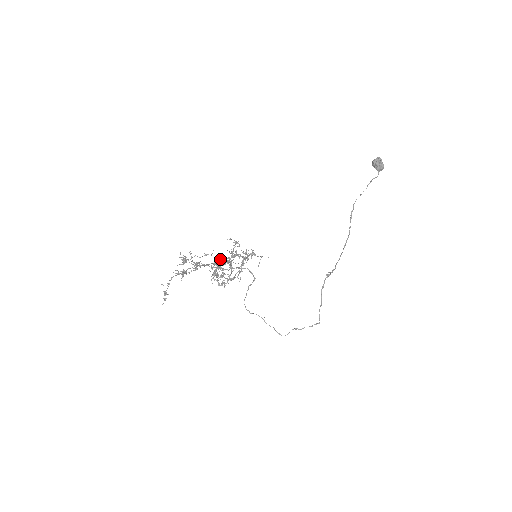
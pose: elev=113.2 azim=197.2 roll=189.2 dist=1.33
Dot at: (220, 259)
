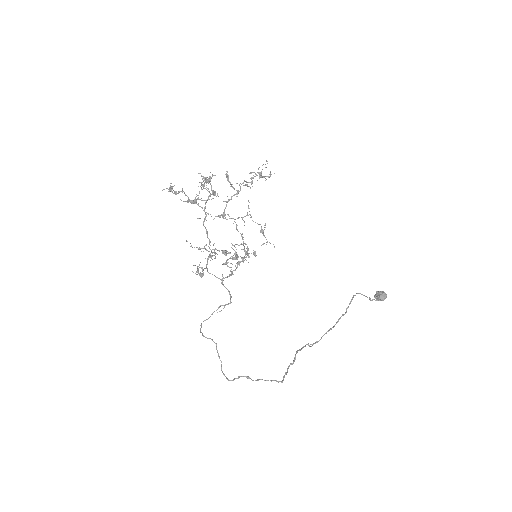
Dot at: (214, 253)
